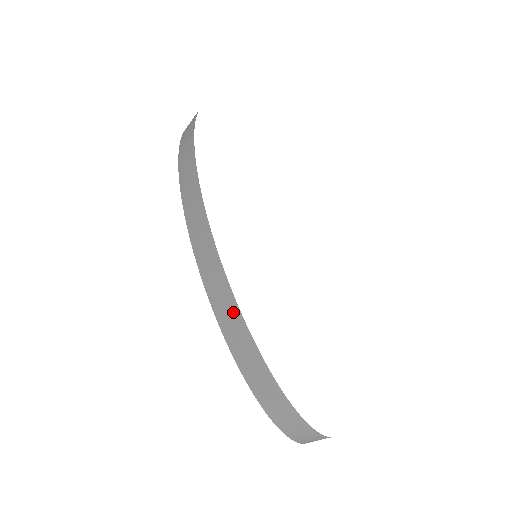
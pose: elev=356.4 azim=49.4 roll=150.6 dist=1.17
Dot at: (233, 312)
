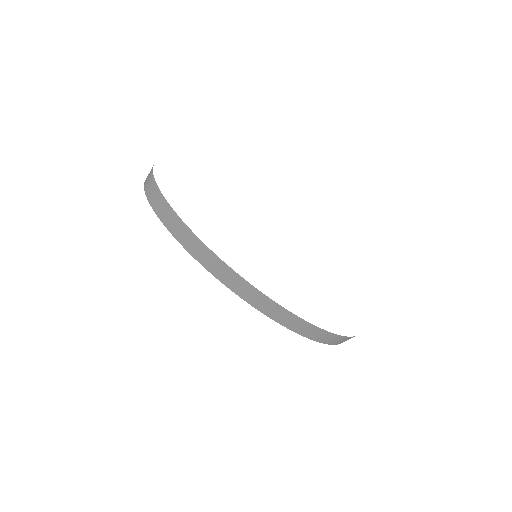
Dot at: (276, 308)
